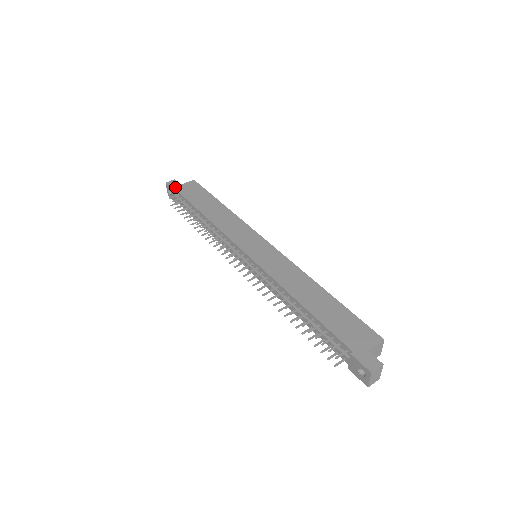
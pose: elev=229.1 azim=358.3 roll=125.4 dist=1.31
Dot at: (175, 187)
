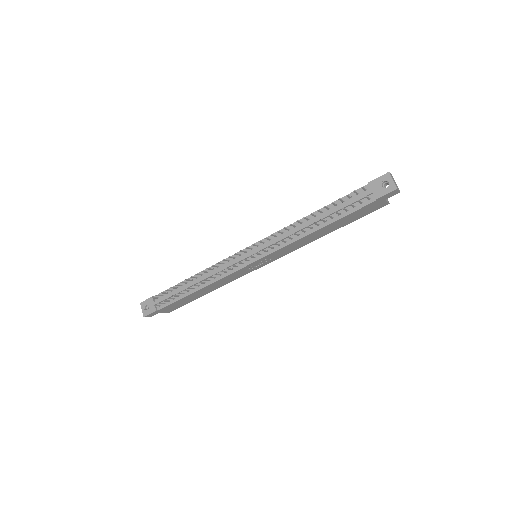
Dot at: (152, 298)
